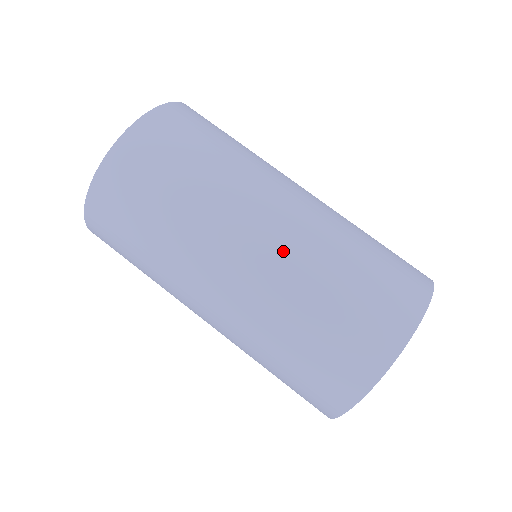
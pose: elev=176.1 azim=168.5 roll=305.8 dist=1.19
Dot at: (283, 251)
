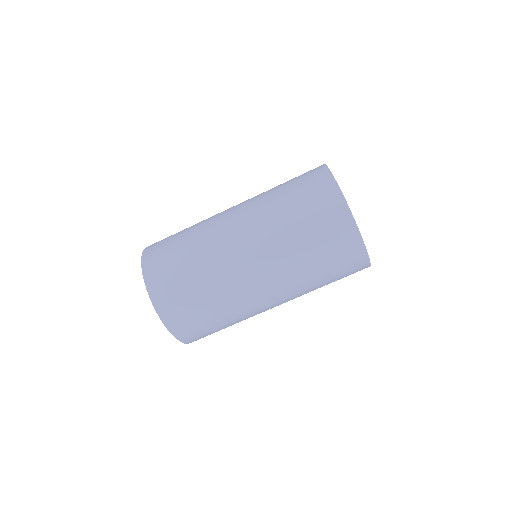
Dot at: (249, 208)
